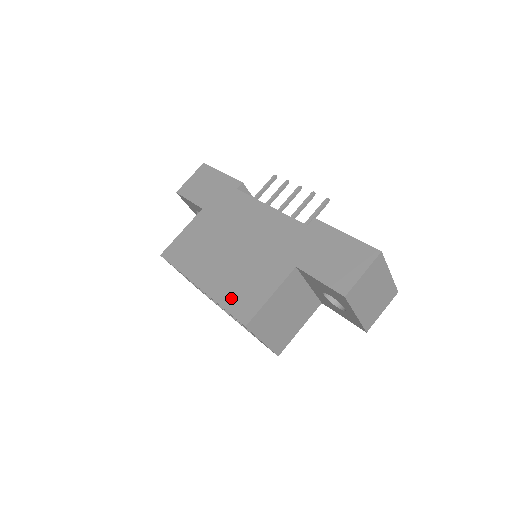
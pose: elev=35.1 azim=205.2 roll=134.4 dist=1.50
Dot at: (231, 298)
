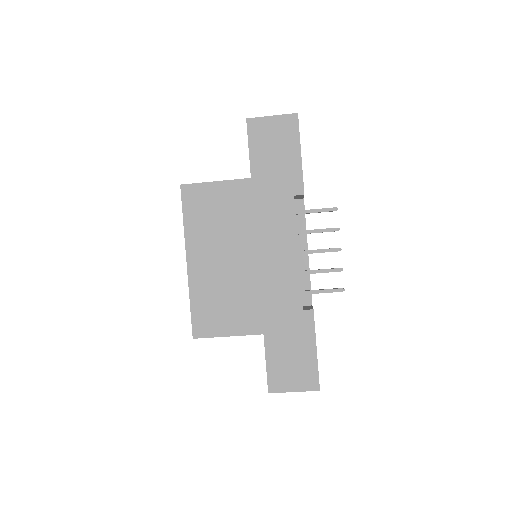
Dot at: (202, 304)
